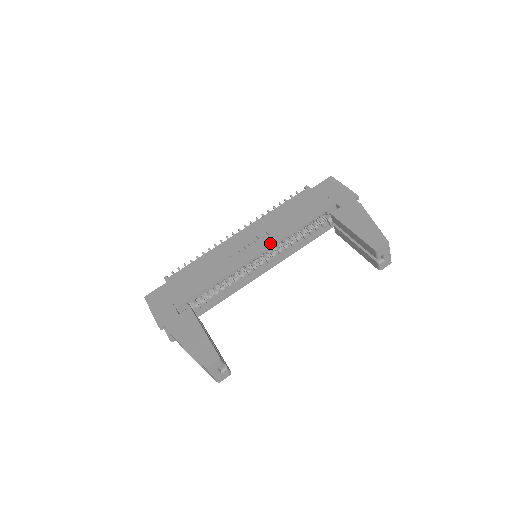
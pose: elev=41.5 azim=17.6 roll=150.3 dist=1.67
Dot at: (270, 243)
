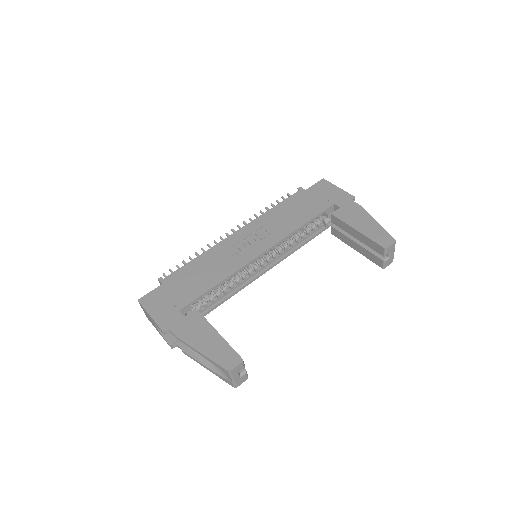
Dot at: (274, 242)
